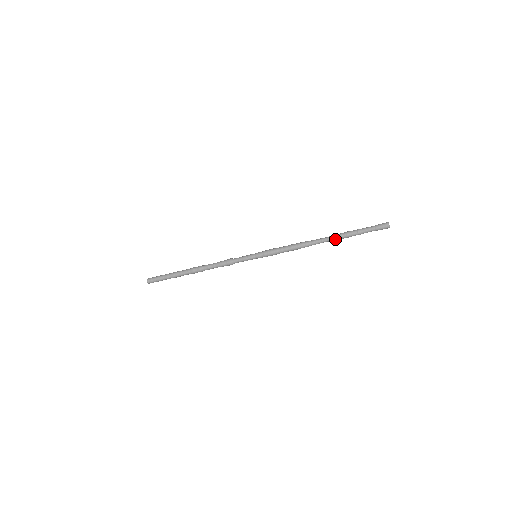
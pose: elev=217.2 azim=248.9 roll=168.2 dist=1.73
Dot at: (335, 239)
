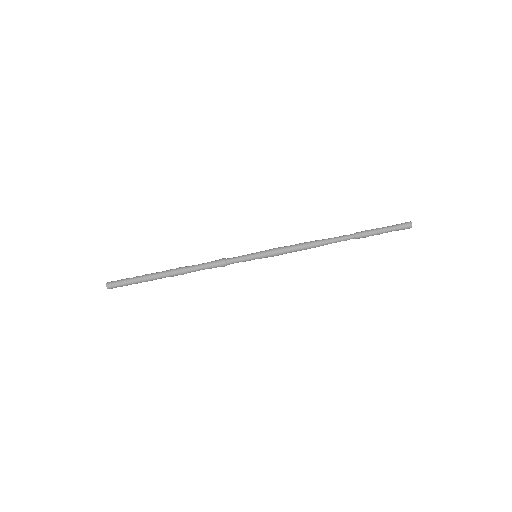
Dot at: (351, 236)
